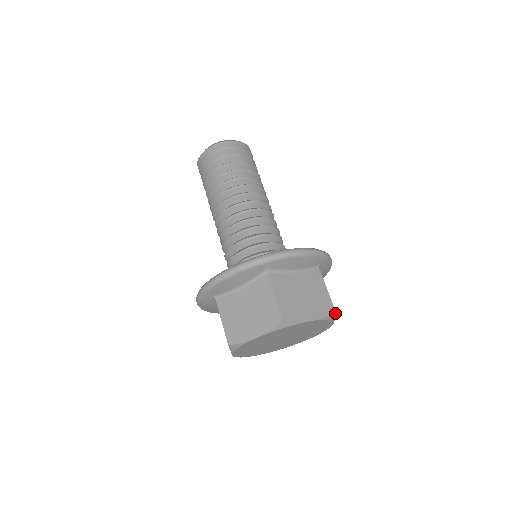
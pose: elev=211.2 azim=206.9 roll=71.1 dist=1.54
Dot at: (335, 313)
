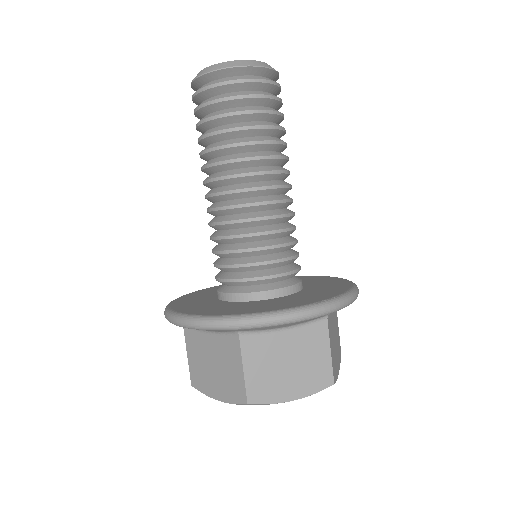
Dot at: occluded
